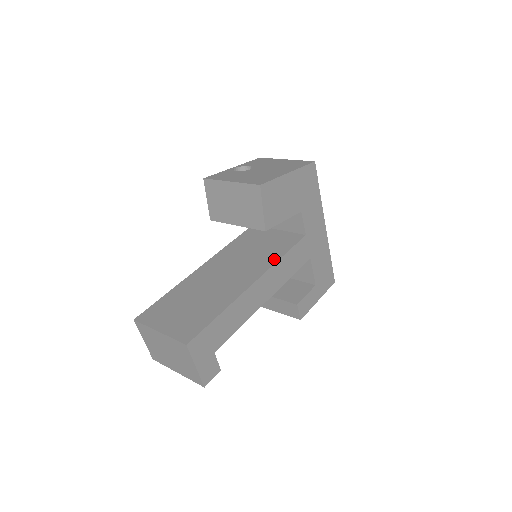
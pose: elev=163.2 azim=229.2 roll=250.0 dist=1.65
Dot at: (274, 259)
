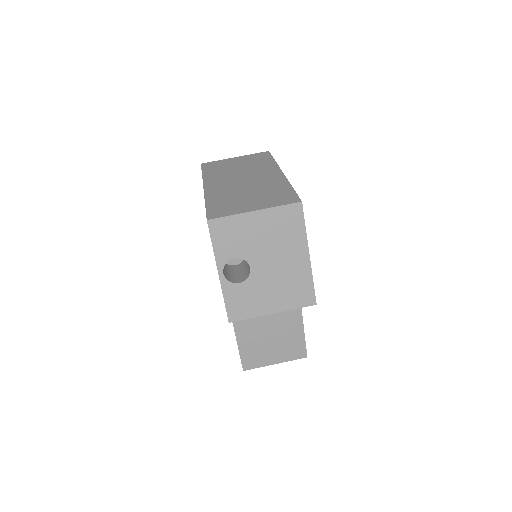
Dot at: occluded
